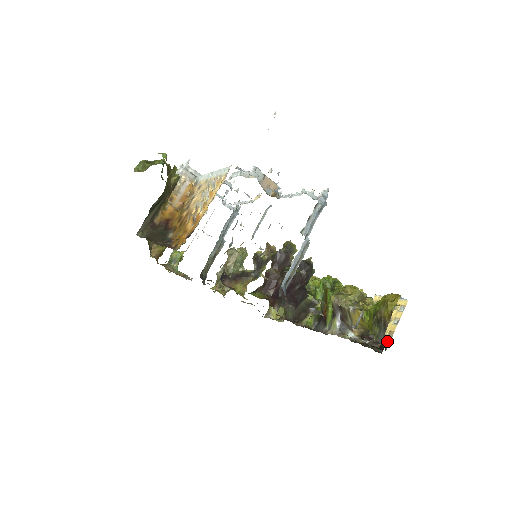
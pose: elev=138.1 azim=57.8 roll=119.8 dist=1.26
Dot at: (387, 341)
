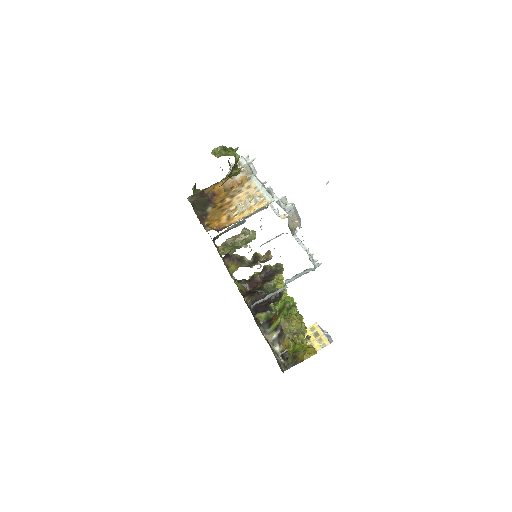
Dot at: occluded
